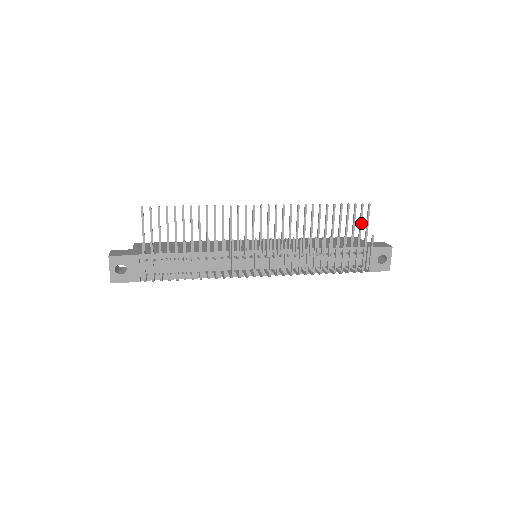
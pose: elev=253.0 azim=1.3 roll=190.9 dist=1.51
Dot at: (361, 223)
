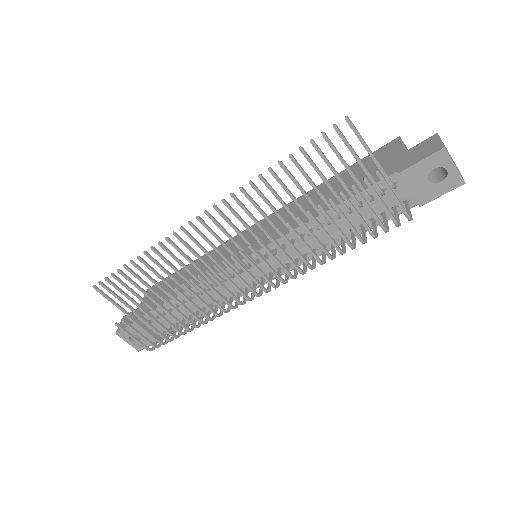
Dot at: (353, 153)
